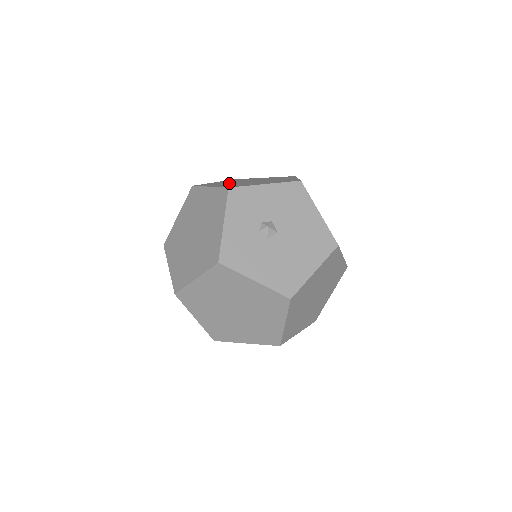
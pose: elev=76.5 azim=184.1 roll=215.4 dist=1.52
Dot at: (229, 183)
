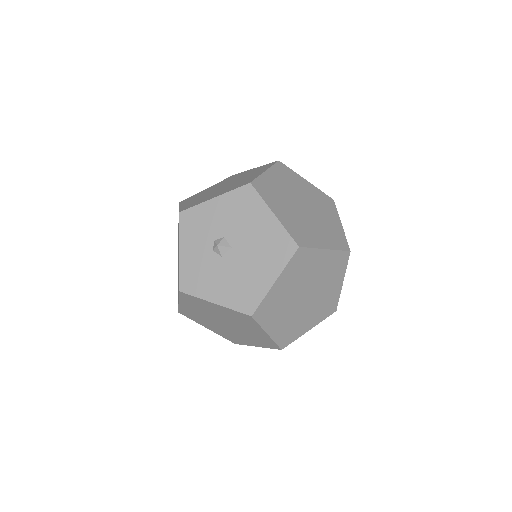
Dot at: (204, 194)
